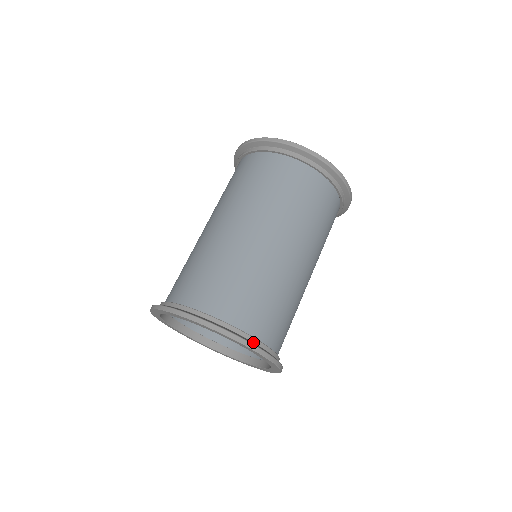
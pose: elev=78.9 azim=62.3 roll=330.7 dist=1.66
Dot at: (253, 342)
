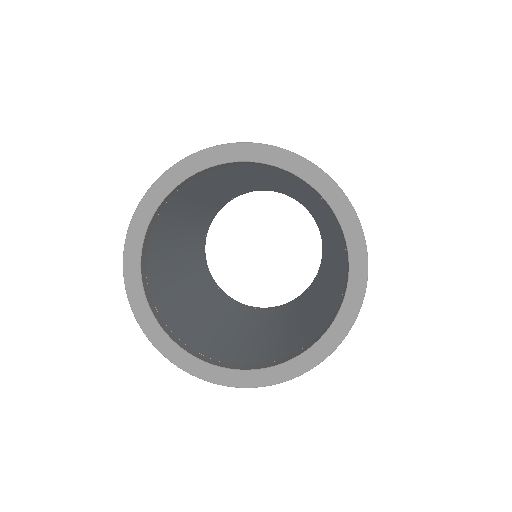
Dot at: occluded
